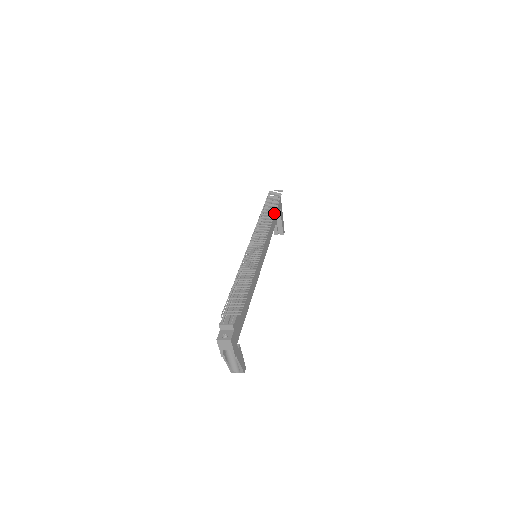
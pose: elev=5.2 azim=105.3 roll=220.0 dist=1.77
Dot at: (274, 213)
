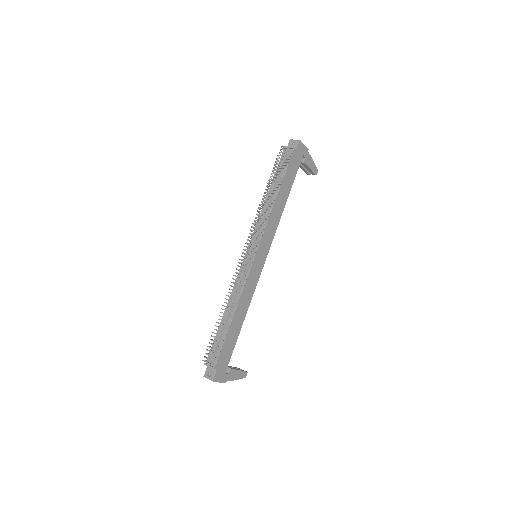
Dot at: (274, 199)
